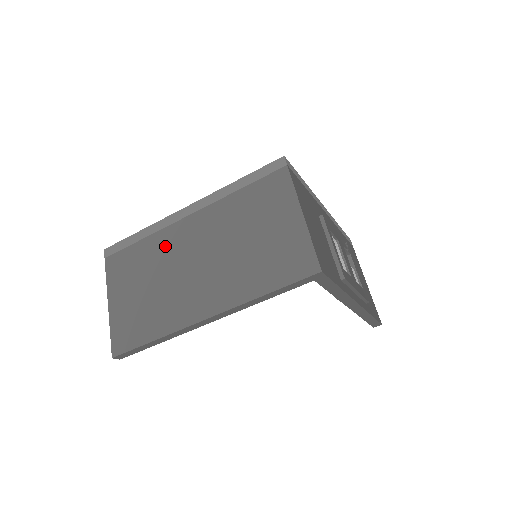
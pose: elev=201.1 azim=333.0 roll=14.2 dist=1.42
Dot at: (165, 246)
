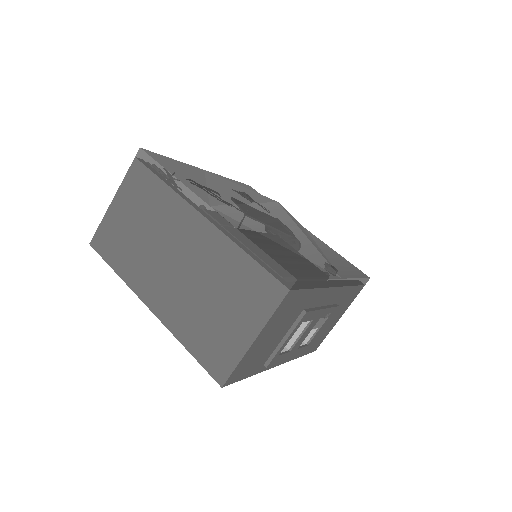
Dot at: (172, 215)
